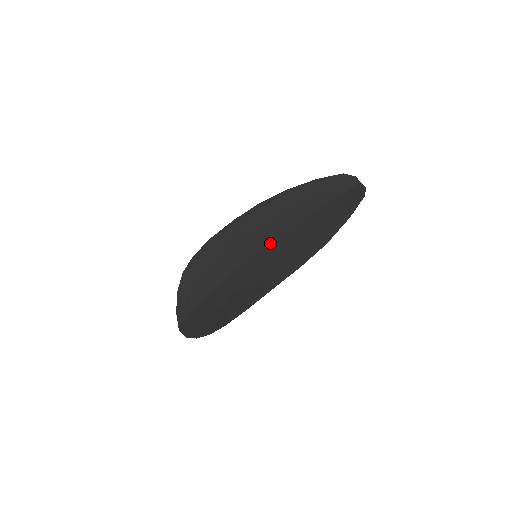
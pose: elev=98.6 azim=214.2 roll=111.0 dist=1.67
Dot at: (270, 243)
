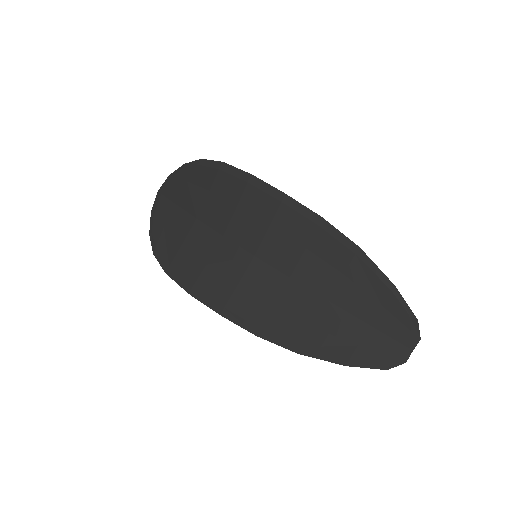
Dot at: (275, 270)
